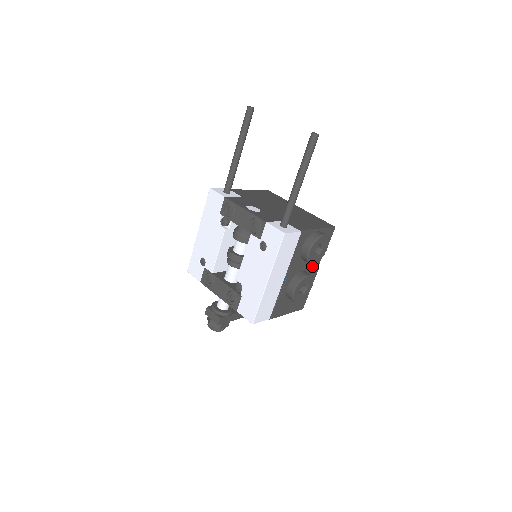
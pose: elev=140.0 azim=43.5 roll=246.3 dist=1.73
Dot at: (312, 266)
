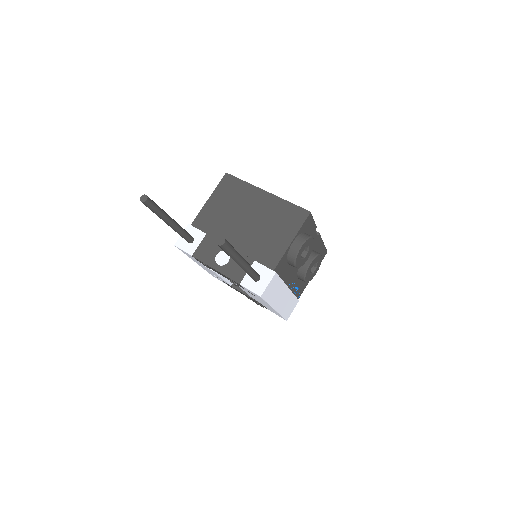
Dot at: occluded
